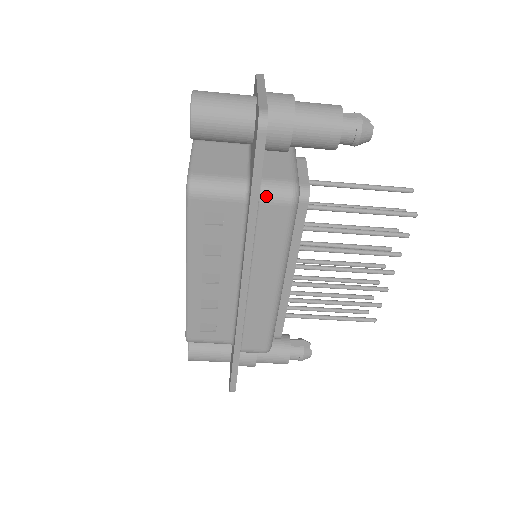
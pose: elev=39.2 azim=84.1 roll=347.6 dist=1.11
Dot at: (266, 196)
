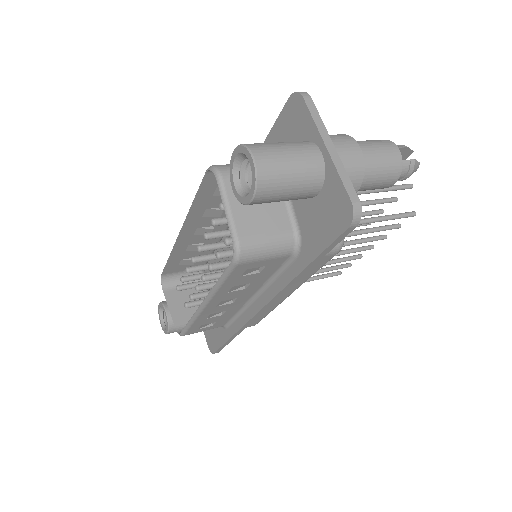
Dot at: occluded
